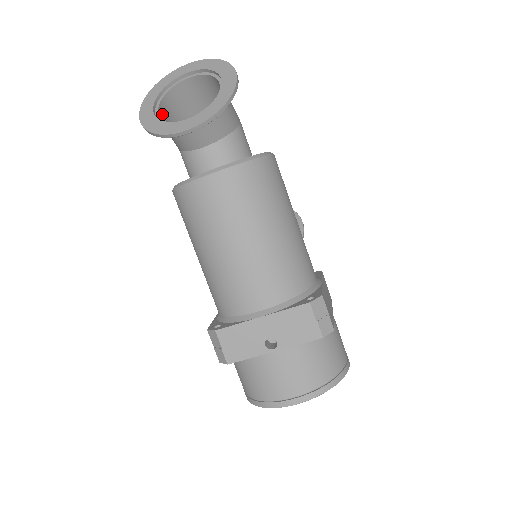
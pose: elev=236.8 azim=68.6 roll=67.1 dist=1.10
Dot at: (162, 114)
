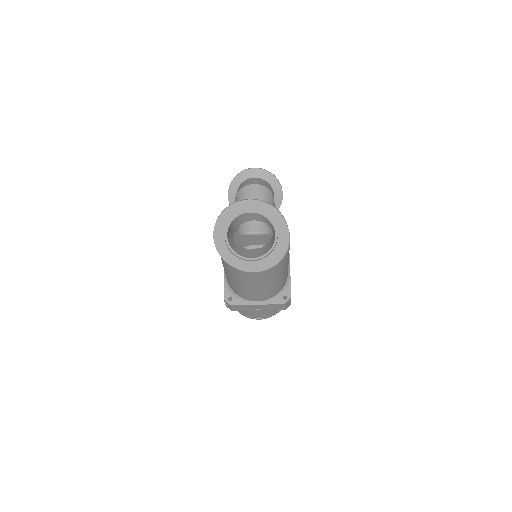
Dot at: occluded
